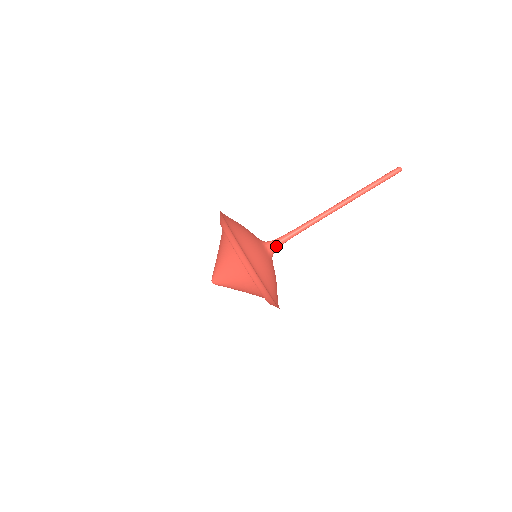
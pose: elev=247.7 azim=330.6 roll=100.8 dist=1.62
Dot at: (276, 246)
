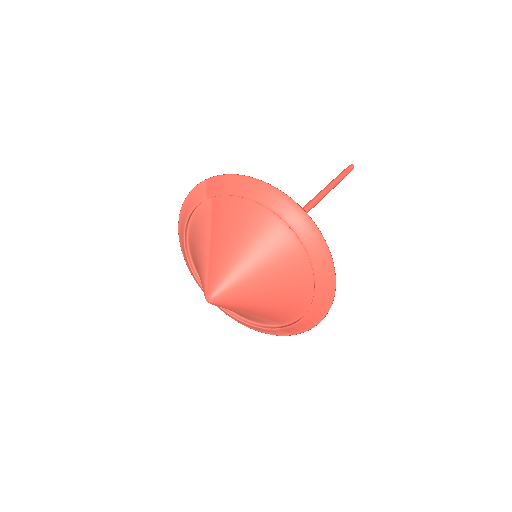
Dot at: occluded
